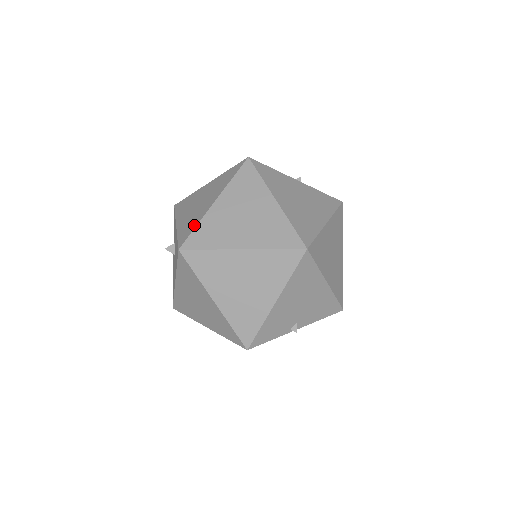
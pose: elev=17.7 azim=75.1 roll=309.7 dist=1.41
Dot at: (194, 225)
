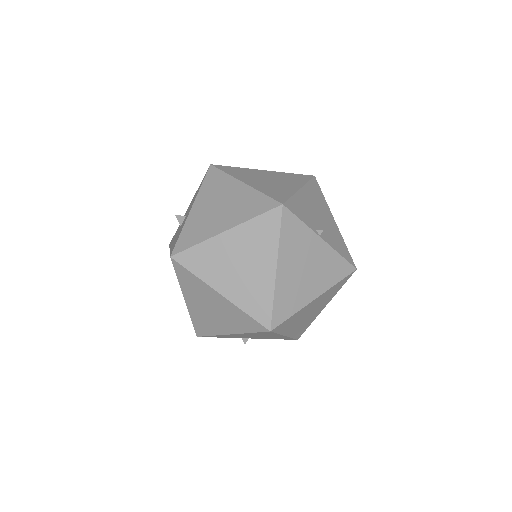
Dot at: occluded
